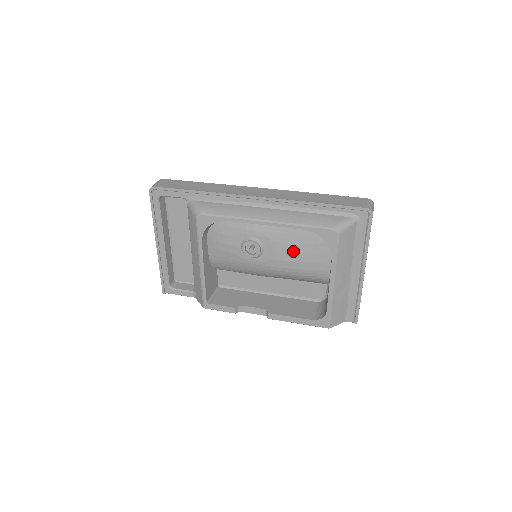
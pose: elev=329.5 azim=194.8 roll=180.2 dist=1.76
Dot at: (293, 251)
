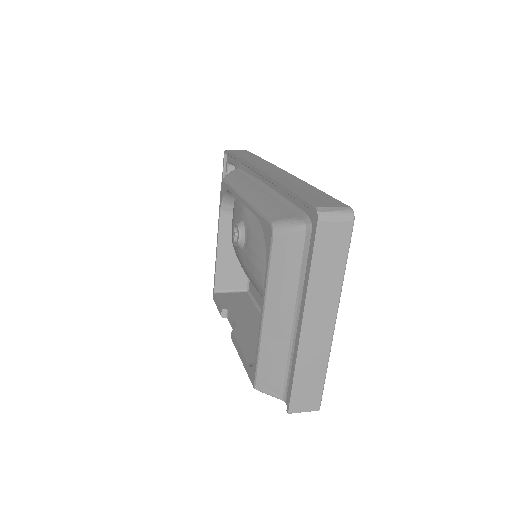
Dot at: (258, 252)
